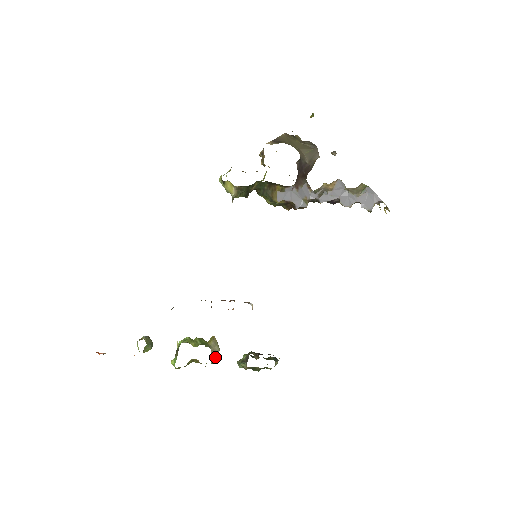
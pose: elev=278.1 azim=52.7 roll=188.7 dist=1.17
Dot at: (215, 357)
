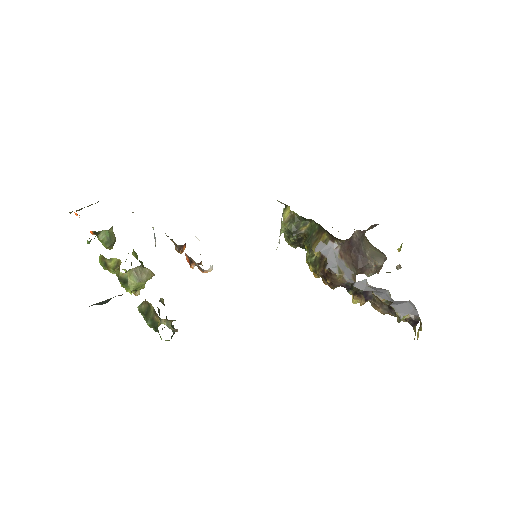
Dot at: (134, 278)
